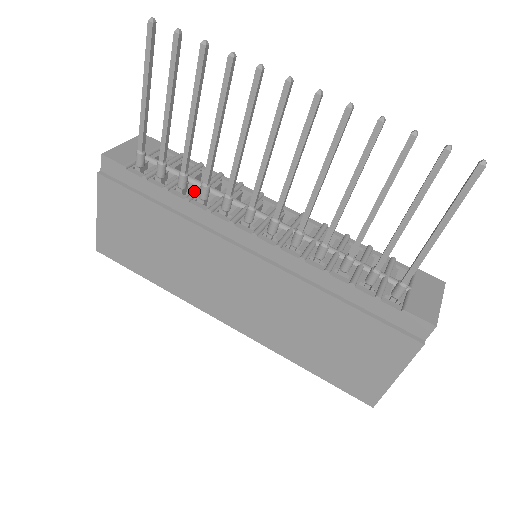
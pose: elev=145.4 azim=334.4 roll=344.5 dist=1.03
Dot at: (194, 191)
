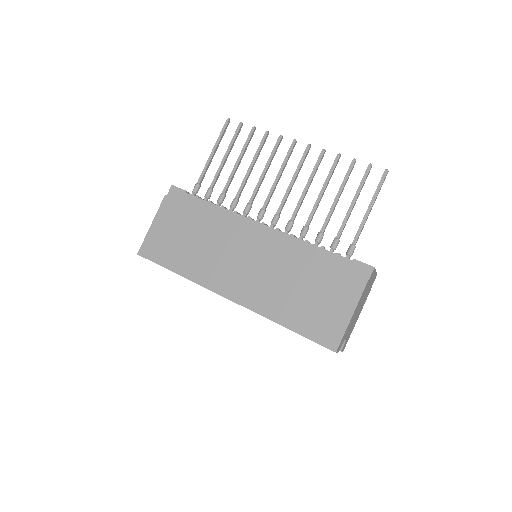
Dot at: (226, 208)
